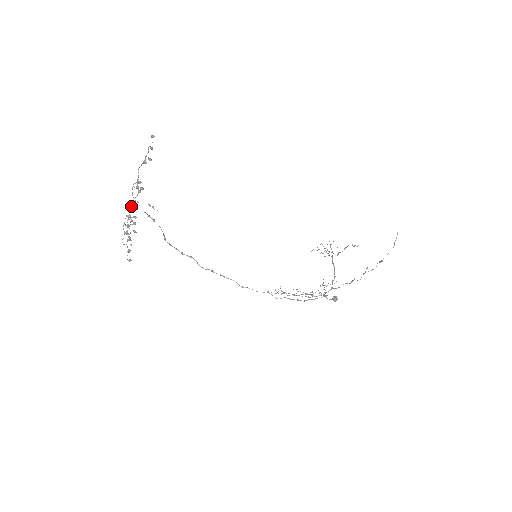
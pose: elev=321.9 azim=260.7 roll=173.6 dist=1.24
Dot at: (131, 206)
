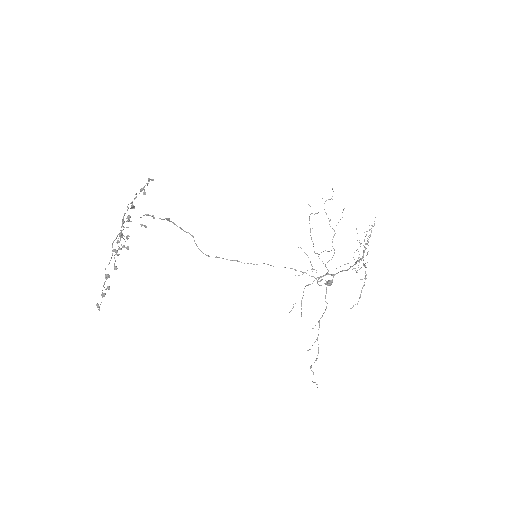
Dot at: (119, 236)
